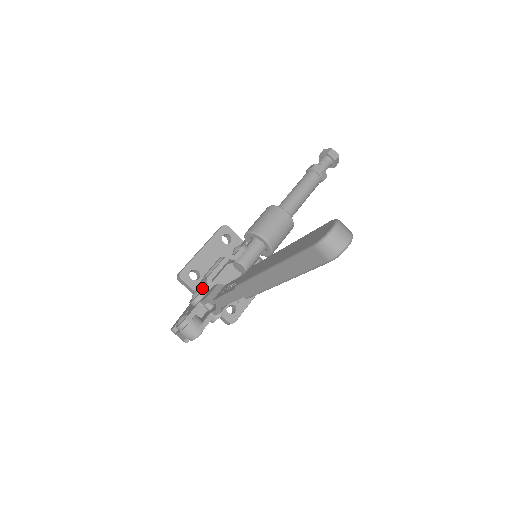
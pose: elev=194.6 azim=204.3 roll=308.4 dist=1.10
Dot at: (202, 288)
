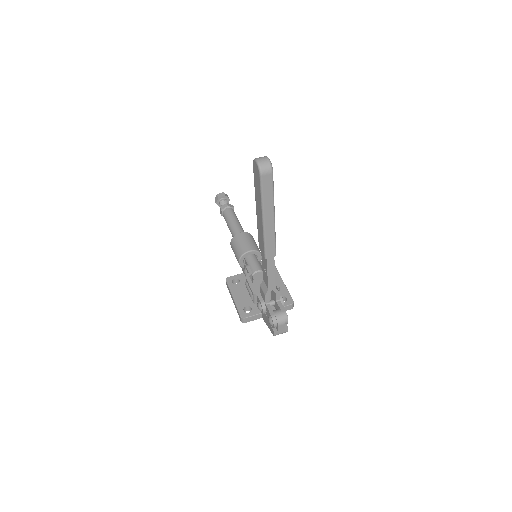
Dot at: (258, 301)
